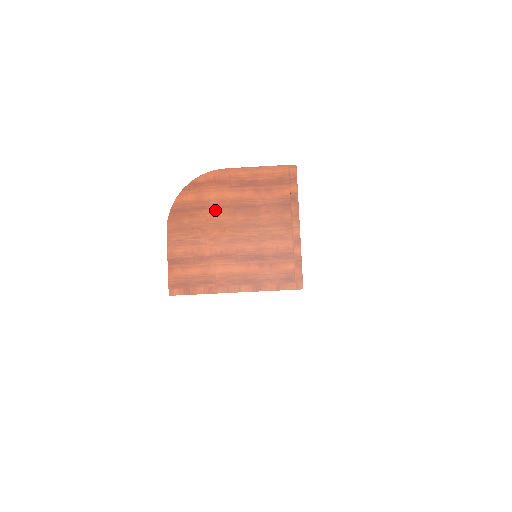
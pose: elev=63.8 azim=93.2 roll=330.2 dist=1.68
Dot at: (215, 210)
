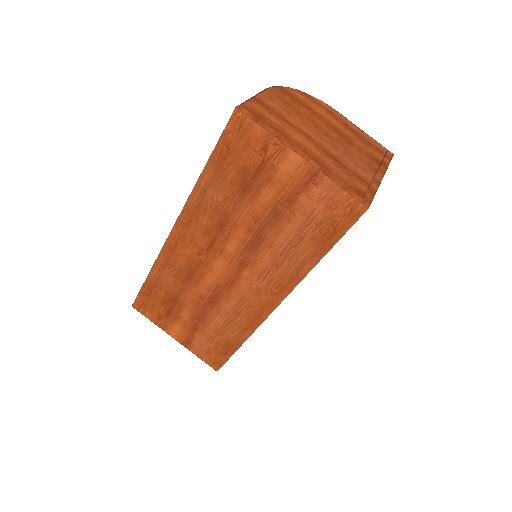
Dot at: (316, 116)
